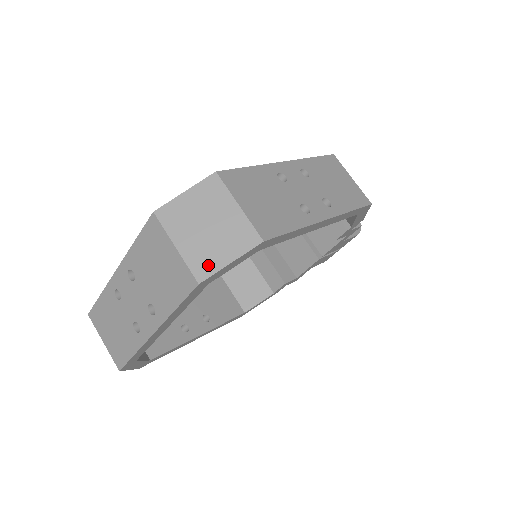
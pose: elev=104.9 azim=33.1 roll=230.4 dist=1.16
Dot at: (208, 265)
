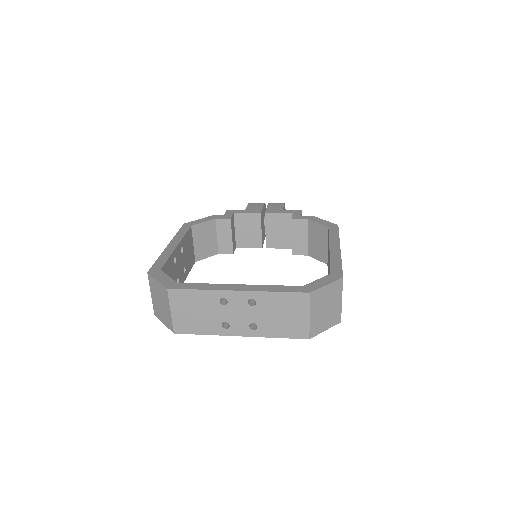
Dot at: (317, 330)
